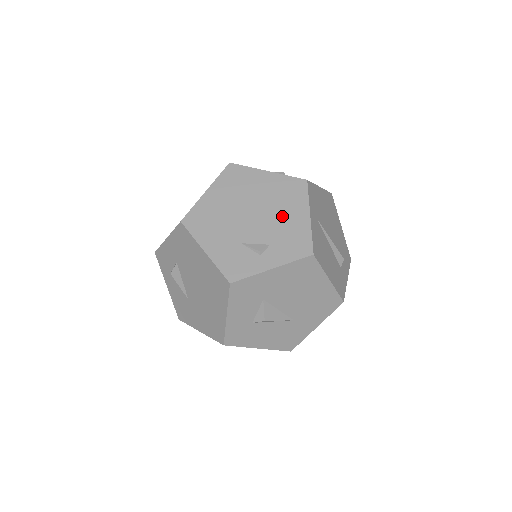
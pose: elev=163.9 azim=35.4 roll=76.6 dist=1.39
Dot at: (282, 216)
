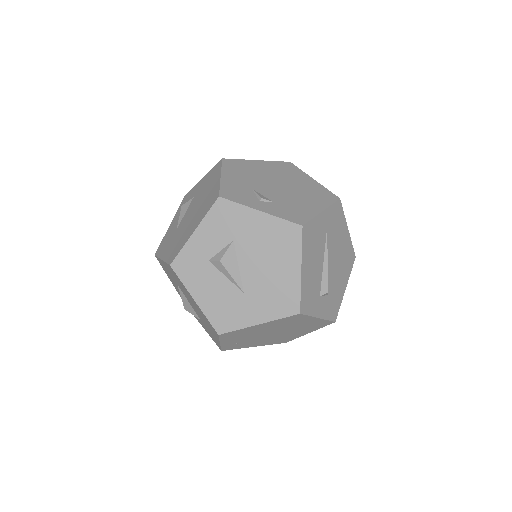
Dot at: (300, 198)
